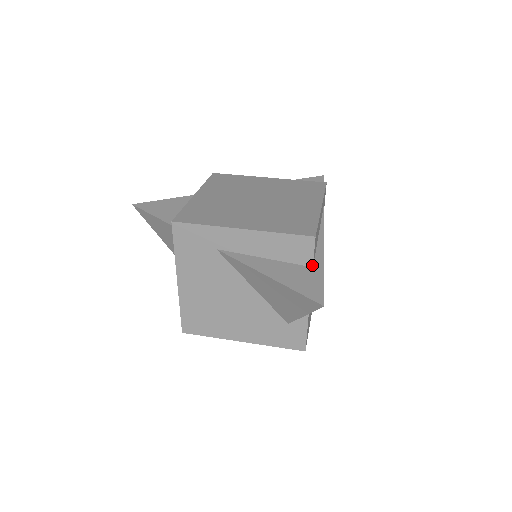
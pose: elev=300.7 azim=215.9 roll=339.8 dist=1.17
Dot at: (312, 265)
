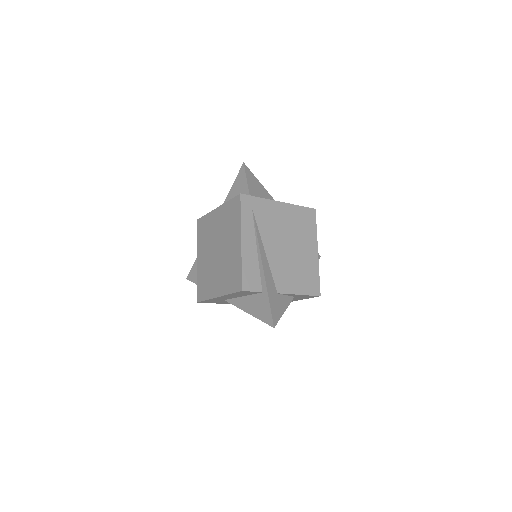
Dot at: (261, 292)
